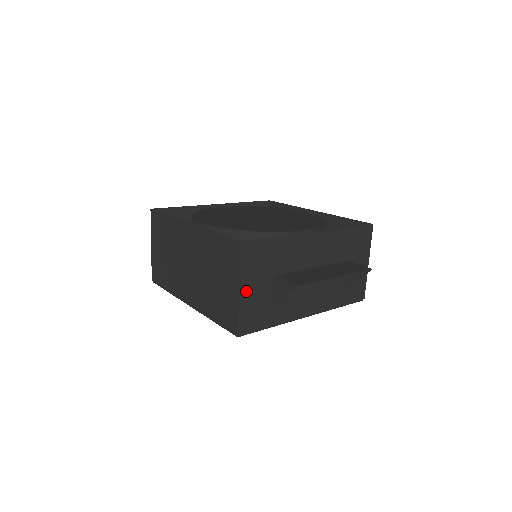
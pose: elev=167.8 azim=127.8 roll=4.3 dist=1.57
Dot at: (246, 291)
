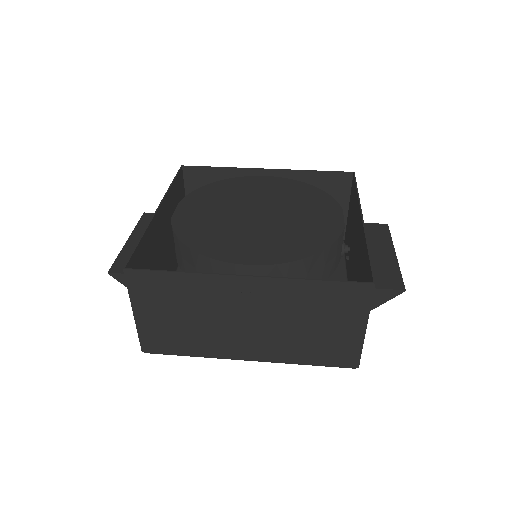
Dot at: occluded
